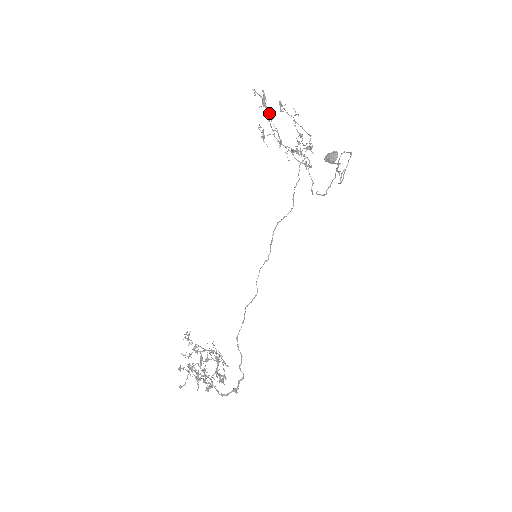
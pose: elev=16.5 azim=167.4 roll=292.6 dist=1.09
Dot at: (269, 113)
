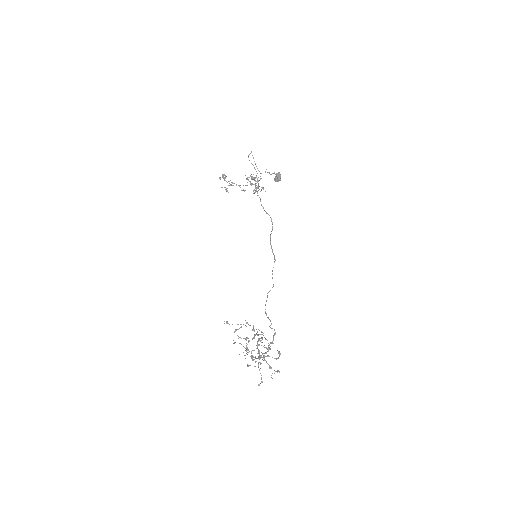
Dot at: (225, 178)
